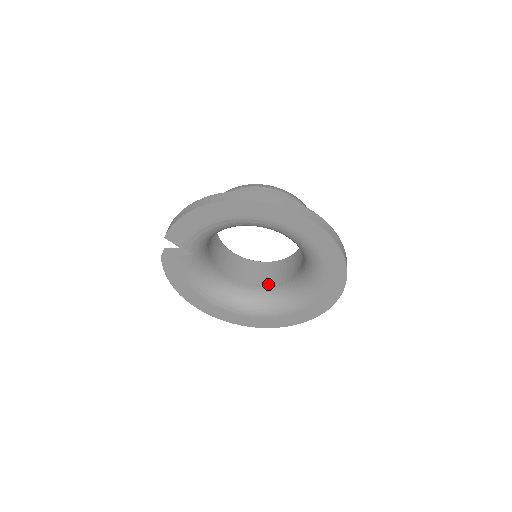
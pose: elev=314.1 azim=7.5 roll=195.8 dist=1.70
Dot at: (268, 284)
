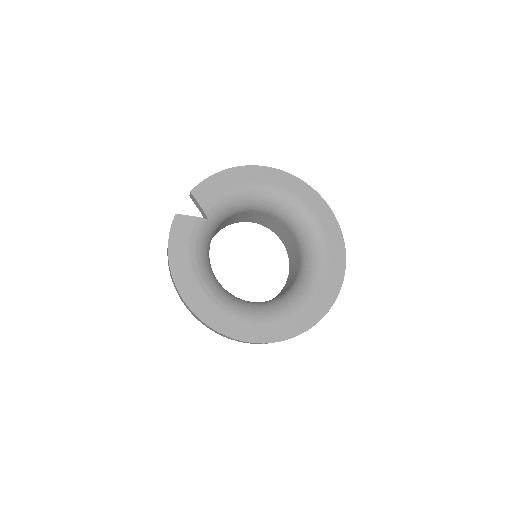
Dot at: occluded
